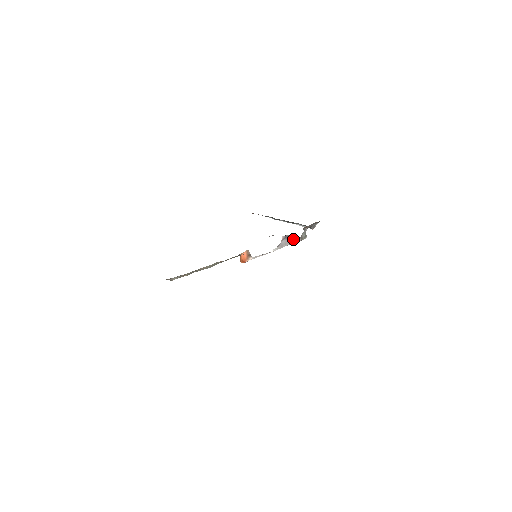
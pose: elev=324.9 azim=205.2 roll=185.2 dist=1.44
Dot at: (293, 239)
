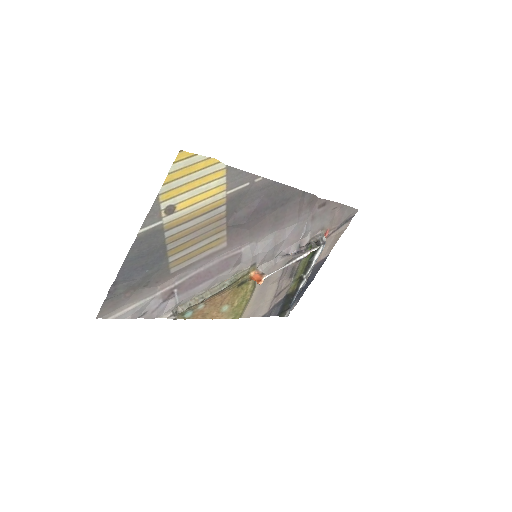
Dot at: (304, 252)
